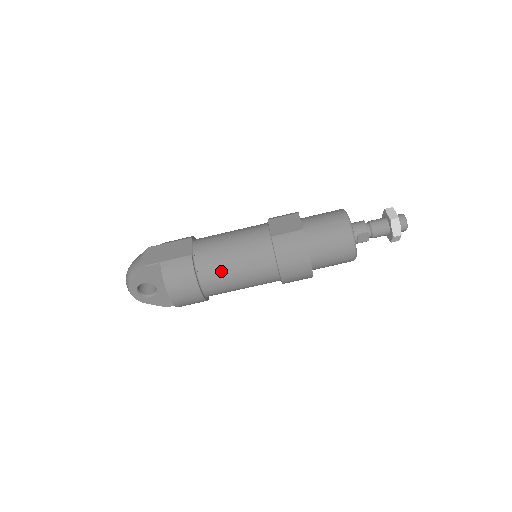
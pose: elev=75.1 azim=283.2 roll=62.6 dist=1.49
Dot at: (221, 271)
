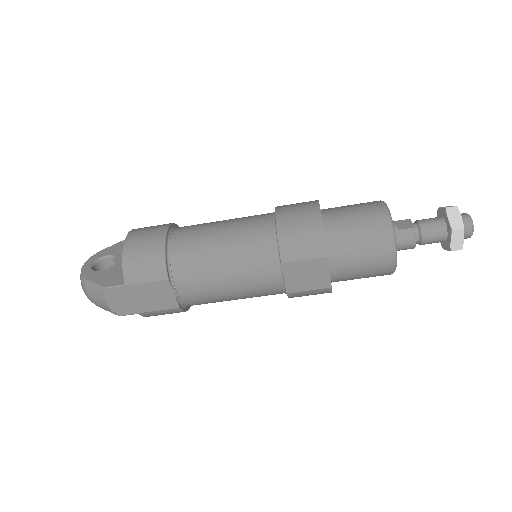
Dot at: occluded
